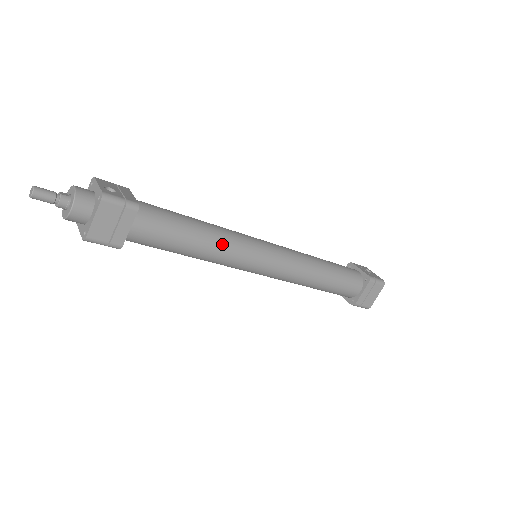
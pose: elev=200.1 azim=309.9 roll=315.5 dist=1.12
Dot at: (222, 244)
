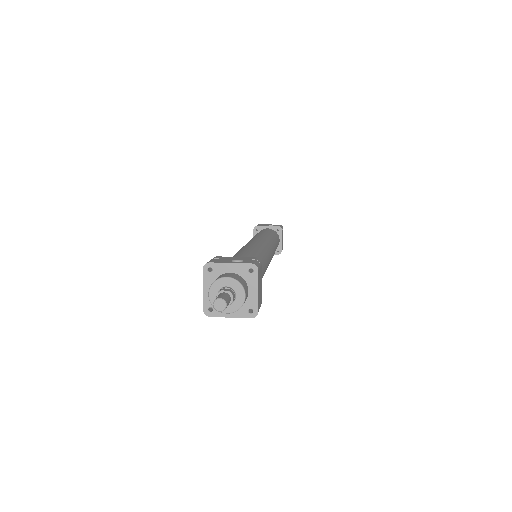
Dot at: (265, 257)
